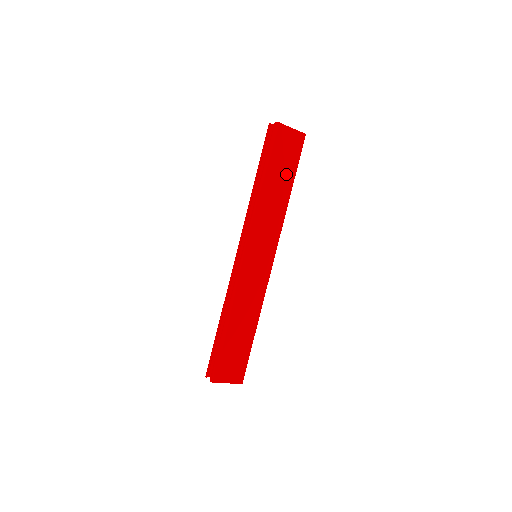
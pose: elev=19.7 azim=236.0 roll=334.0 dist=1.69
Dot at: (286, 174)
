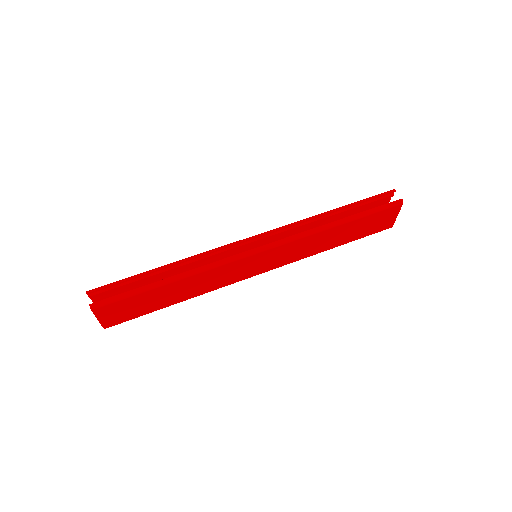
Dot at: (352, 235)
